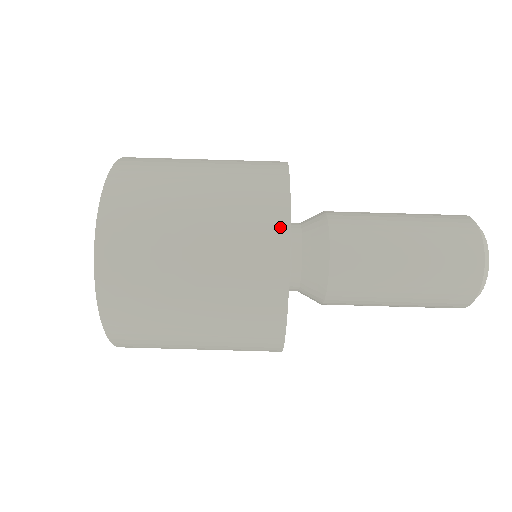
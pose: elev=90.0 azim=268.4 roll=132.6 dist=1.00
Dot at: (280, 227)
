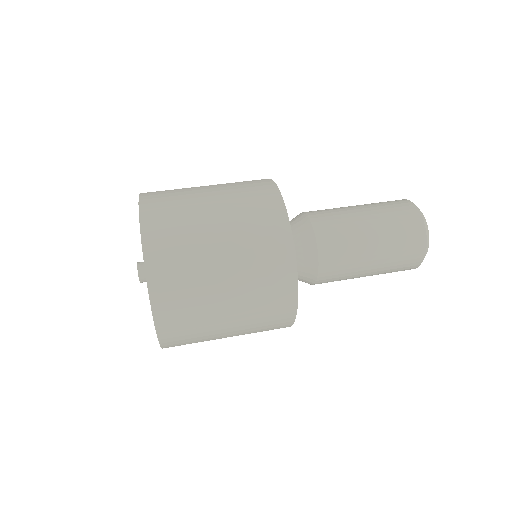
Dot at: (286, 246)
